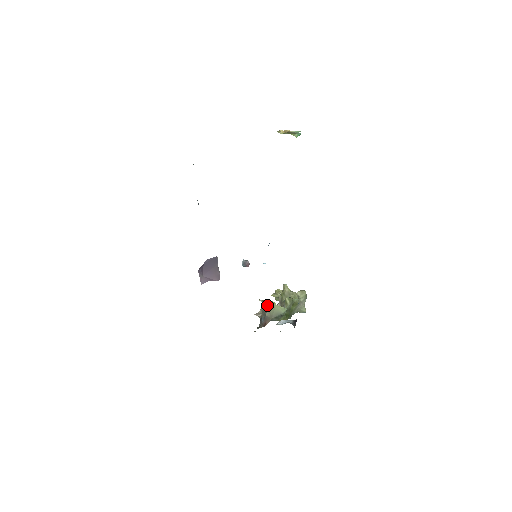
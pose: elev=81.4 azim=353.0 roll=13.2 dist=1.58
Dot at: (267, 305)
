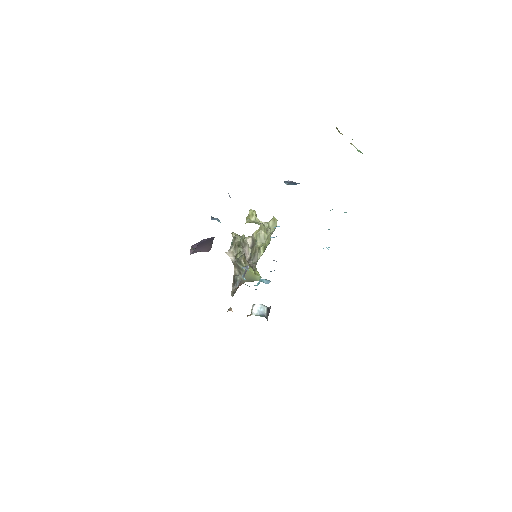
Dot at: occluded
